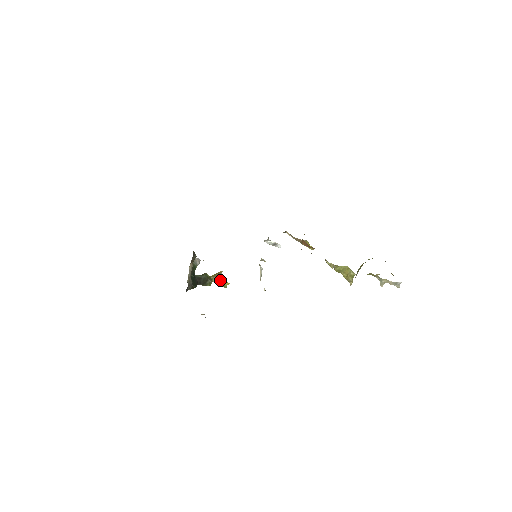
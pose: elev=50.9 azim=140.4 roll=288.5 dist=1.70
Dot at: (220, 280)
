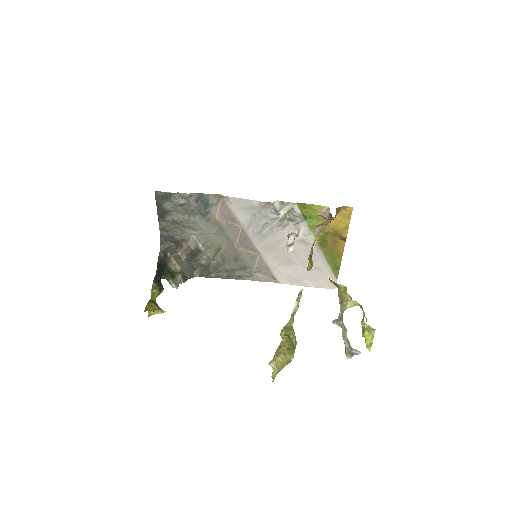
Dot at: (155, 305)
